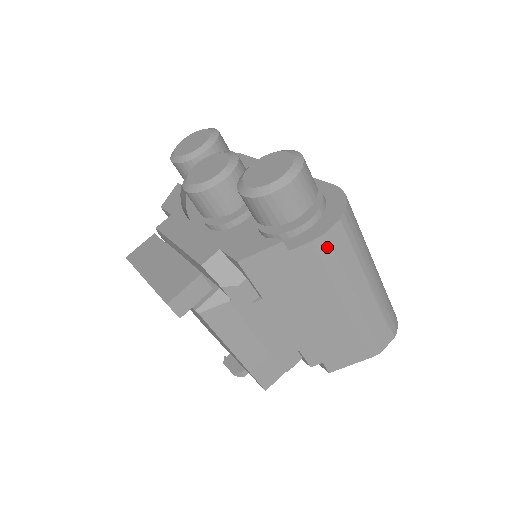
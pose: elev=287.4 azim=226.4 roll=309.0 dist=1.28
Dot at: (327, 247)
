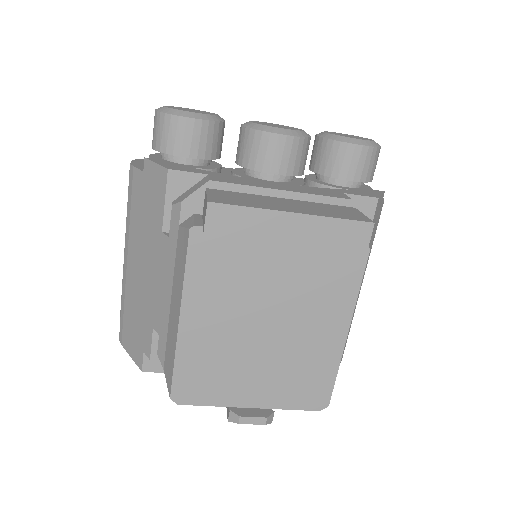
Dot at: occluded
